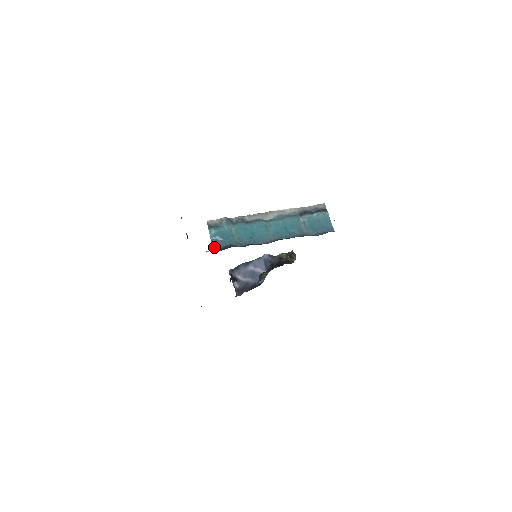
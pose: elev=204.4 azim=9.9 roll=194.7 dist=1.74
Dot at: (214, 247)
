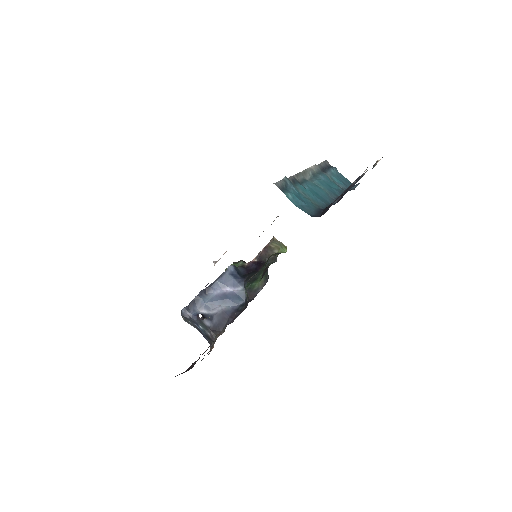
Dot at: (308, 214)
